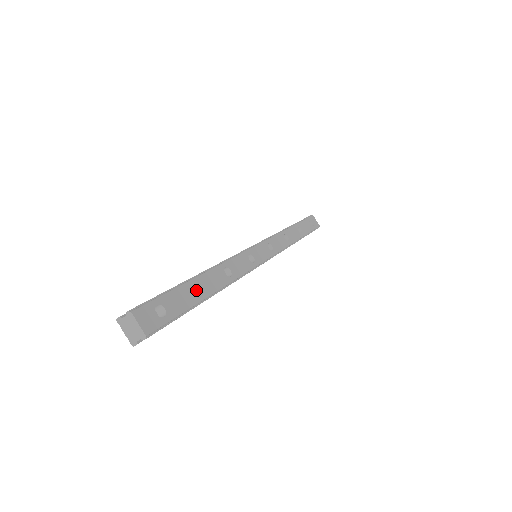
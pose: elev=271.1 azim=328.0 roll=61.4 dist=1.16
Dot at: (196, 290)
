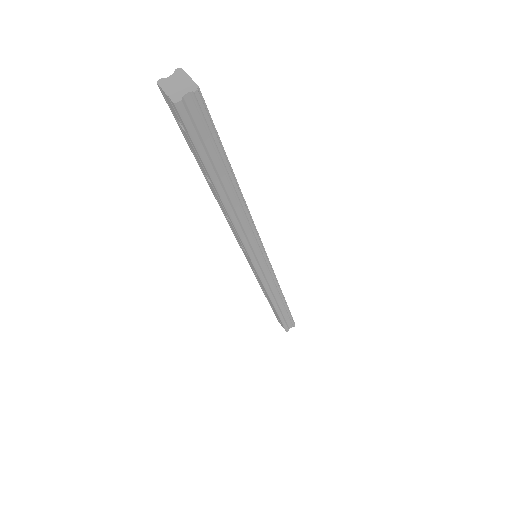
Dot at: occluded
